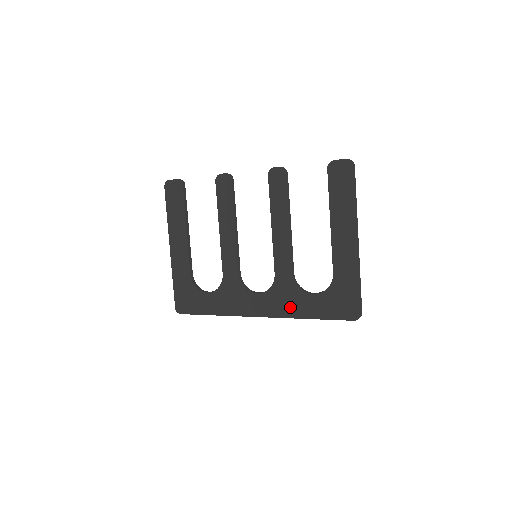
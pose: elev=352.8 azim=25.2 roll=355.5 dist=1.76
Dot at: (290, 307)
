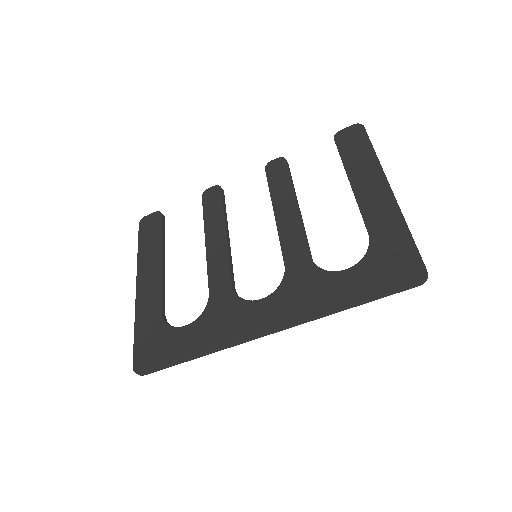
Dot at: (313, 300)
